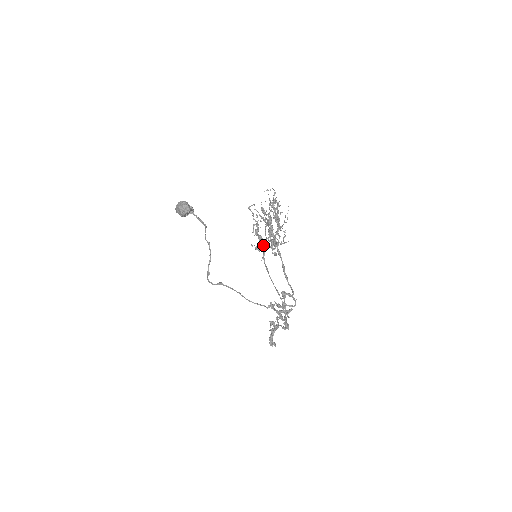
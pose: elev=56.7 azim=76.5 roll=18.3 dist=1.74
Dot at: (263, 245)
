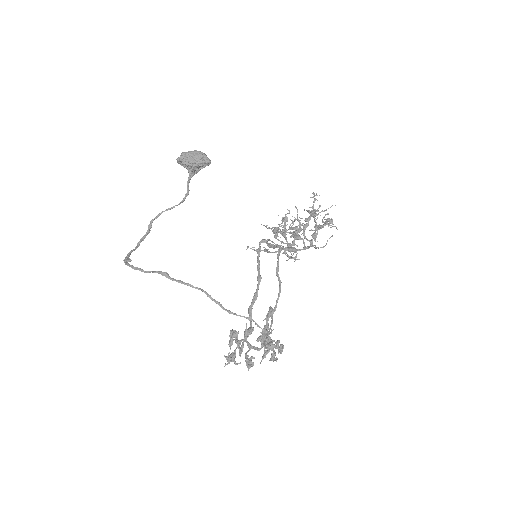
Dot at: occluded
